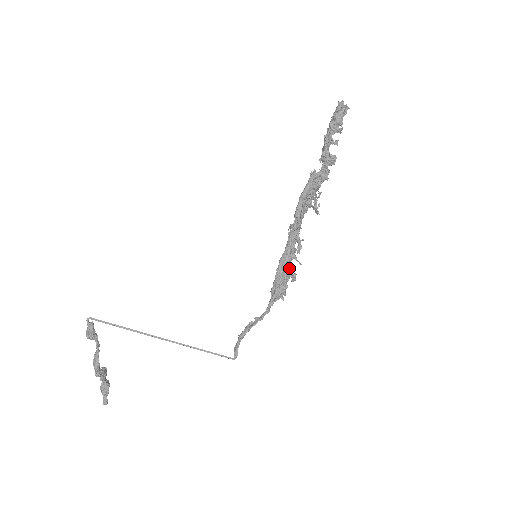
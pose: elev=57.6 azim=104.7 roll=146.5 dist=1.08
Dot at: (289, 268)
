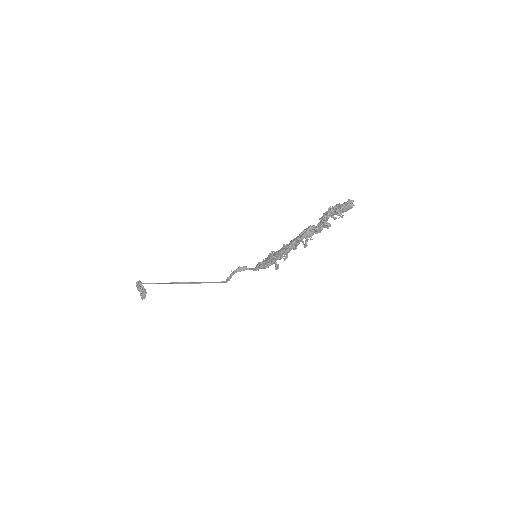
Dot at: occluded
